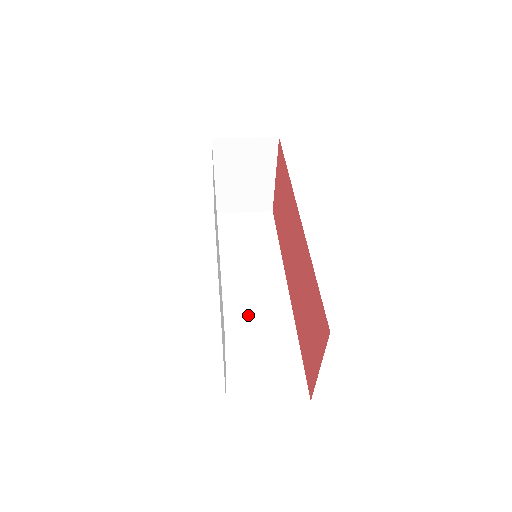
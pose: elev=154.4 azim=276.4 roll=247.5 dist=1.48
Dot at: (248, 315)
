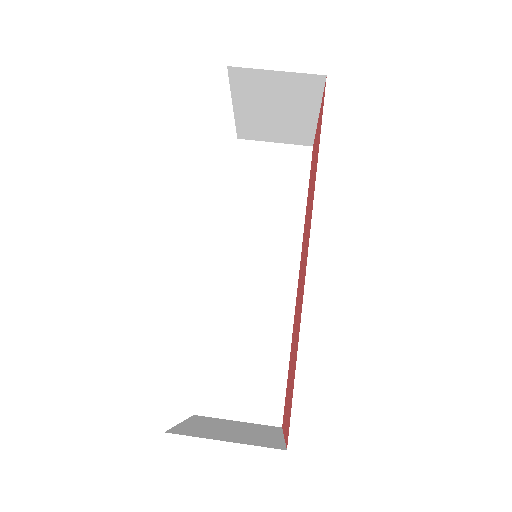
Dot at: (243, 304)
